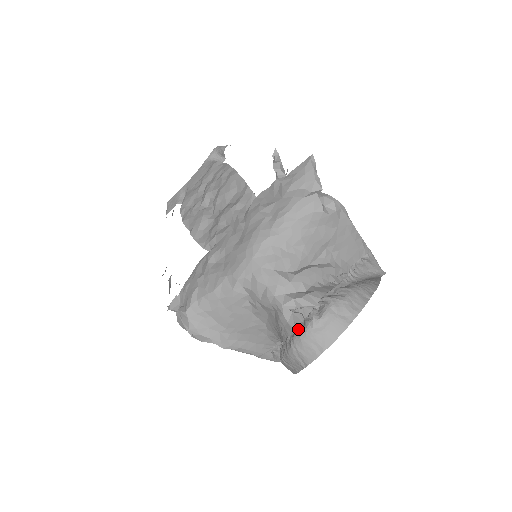
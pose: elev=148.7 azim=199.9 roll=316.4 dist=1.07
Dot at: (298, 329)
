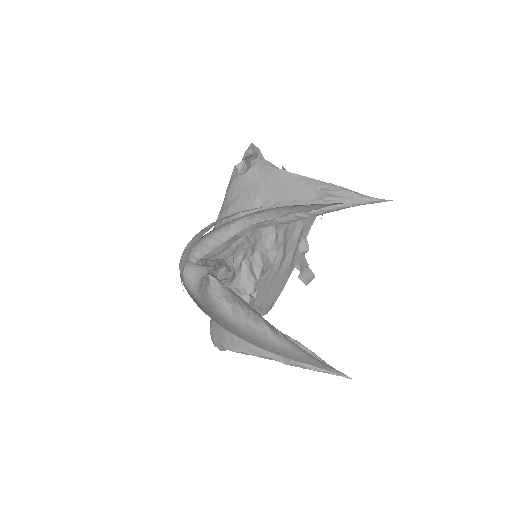
Dot at: (191, 278)
